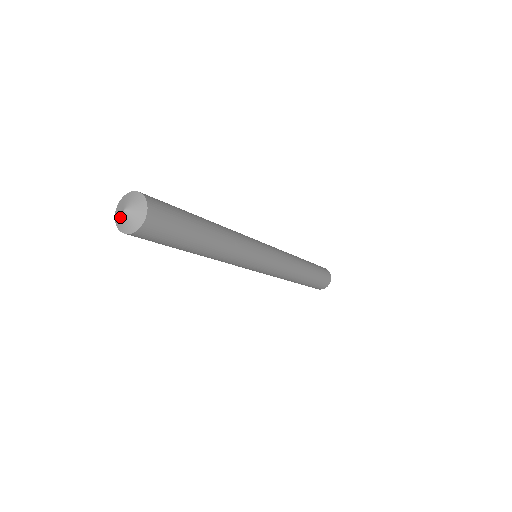
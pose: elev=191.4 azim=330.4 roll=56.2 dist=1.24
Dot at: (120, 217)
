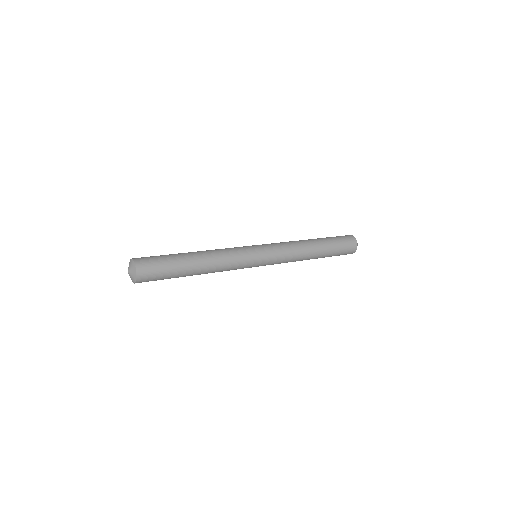
Dot at: (128, 273)
